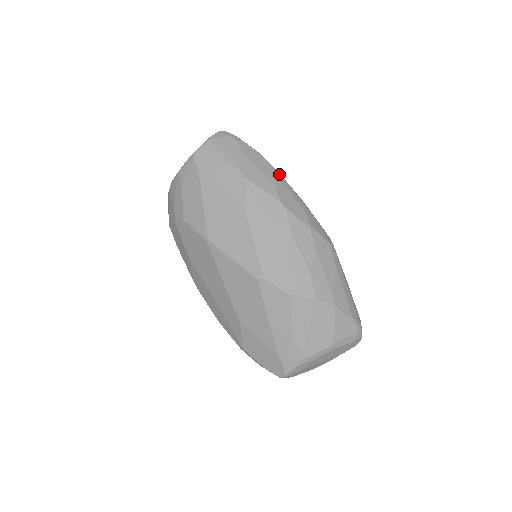
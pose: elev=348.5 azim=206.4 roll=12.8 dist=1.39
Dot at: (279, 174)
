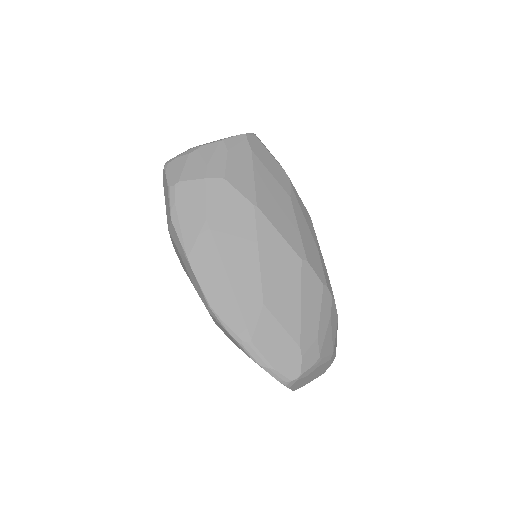
Dot at: occluded
